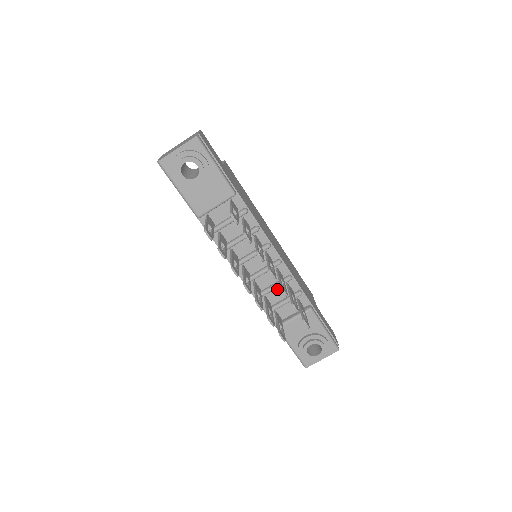
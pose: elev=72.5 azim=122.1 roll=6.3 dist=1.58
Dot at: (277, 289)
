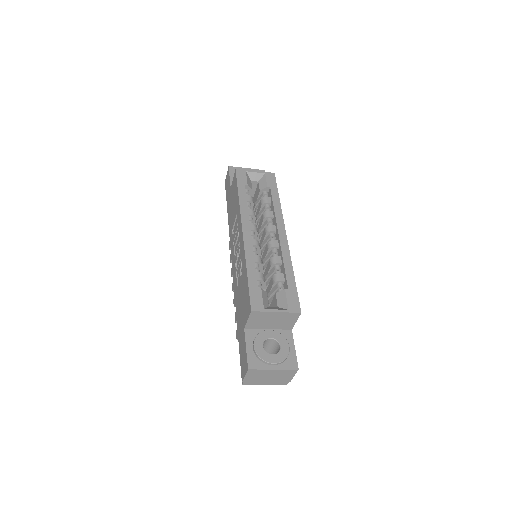
Dot at: occluded
